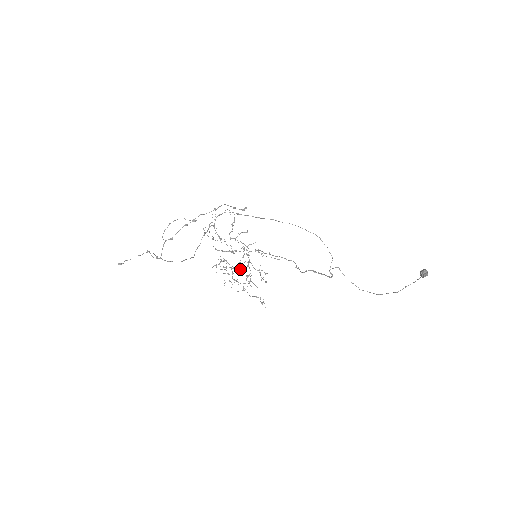
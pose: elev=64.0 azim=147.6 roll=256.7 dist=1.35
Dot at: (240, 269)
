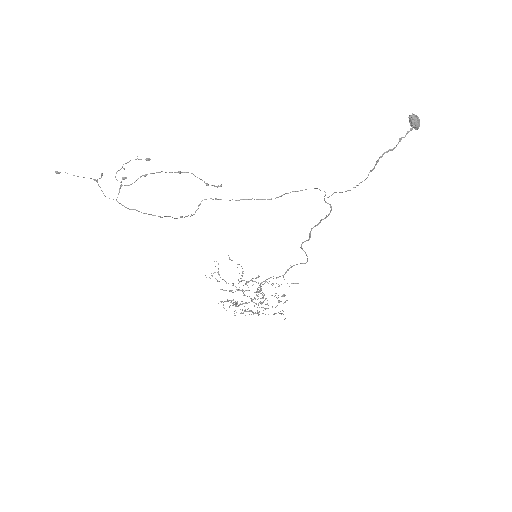
Dot at: (252, 300)
